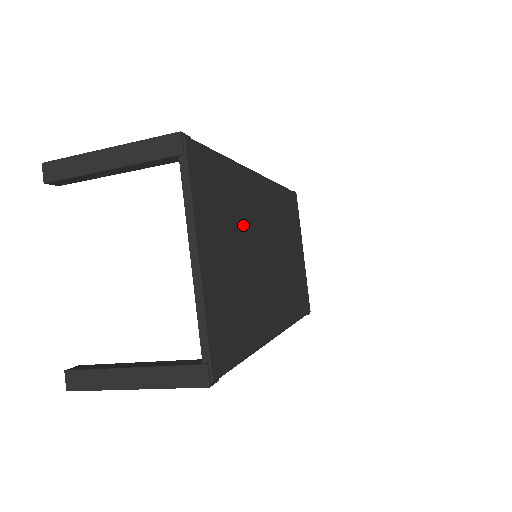
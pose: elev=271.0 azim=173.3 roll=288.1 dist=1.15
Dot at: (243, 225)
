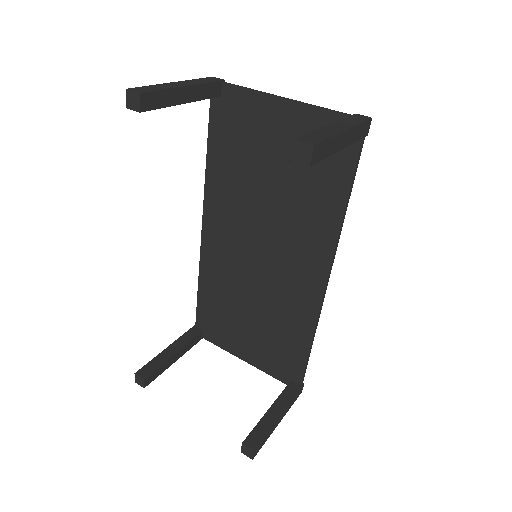
Dot at: (250, 186)
